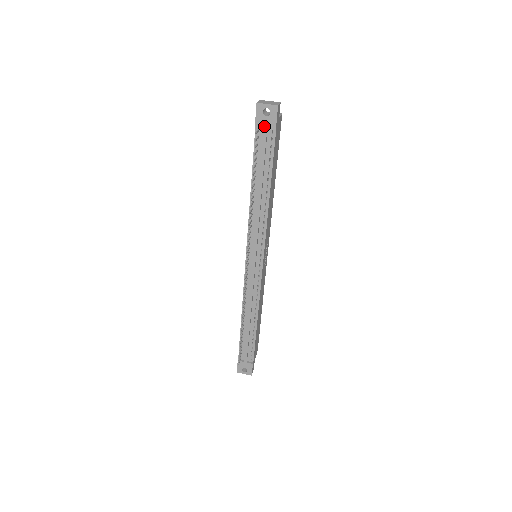
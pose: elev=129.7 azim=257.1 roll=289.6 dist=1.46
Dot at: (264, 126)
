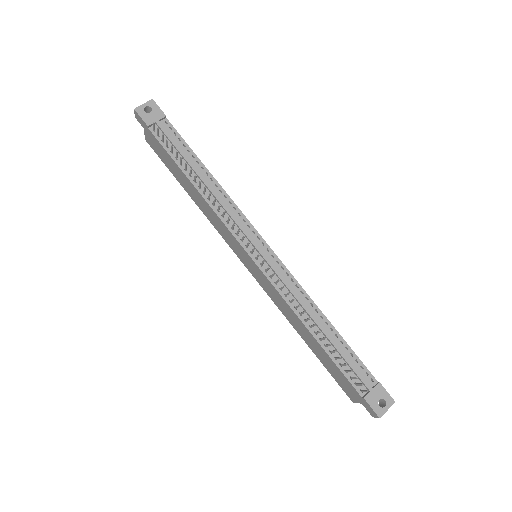
Dot at: (155, 121)
